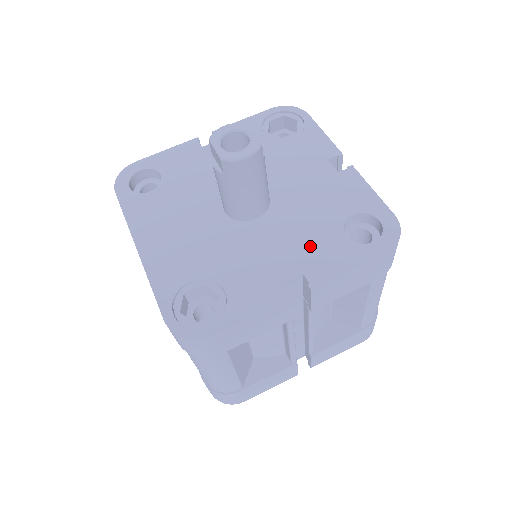
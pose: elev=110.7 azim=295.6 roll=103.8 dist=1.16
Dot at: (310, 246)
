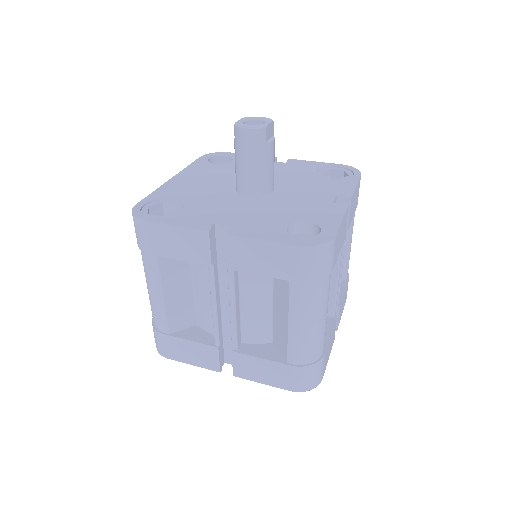
Dot at: (257, 219)
